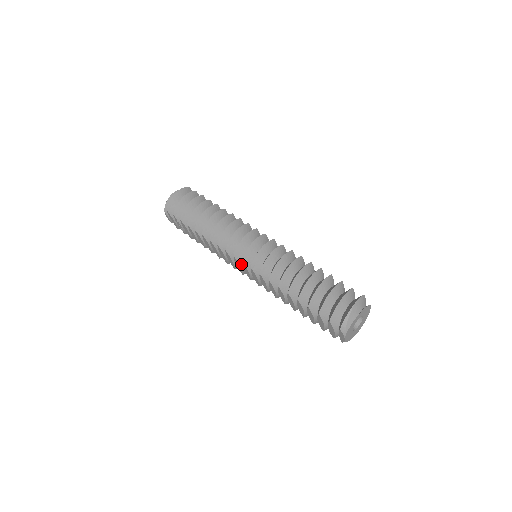
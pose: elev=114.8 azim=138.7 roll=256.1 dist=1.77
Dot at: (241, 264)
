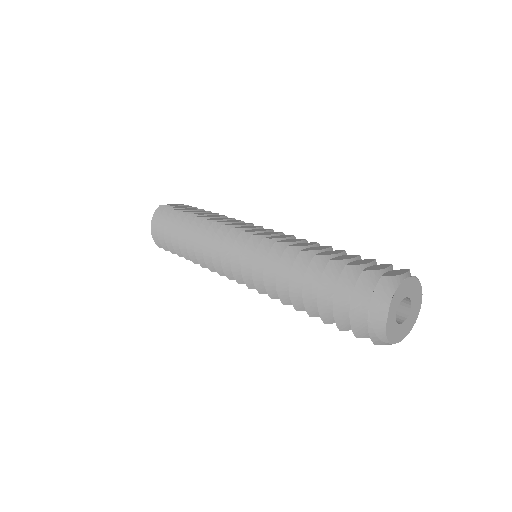
Dot at: occluded
